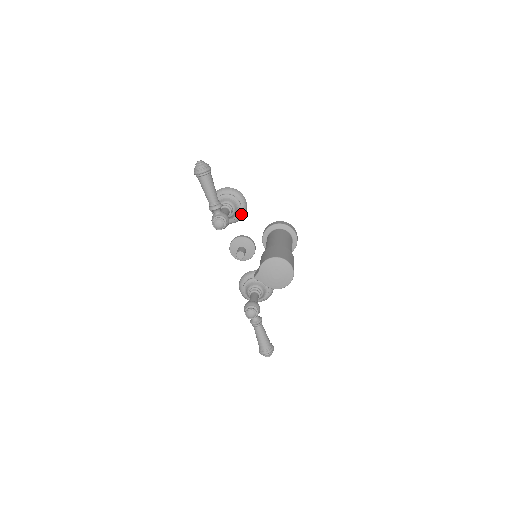
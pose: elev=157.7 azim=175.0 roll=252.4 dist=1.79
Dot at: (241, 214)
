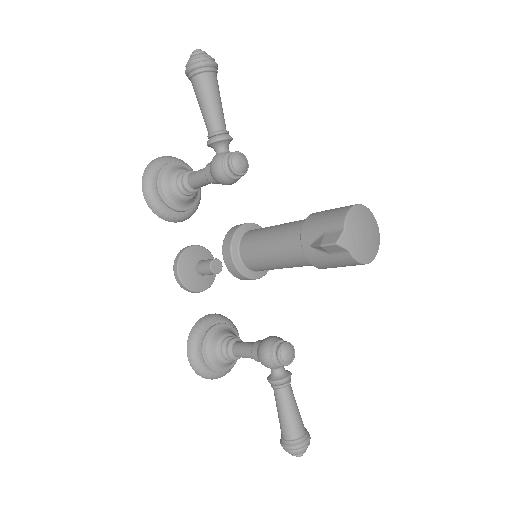
Dot at: (196, 203)
